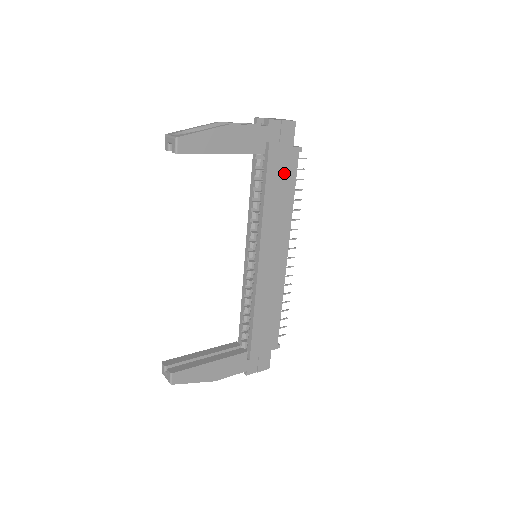
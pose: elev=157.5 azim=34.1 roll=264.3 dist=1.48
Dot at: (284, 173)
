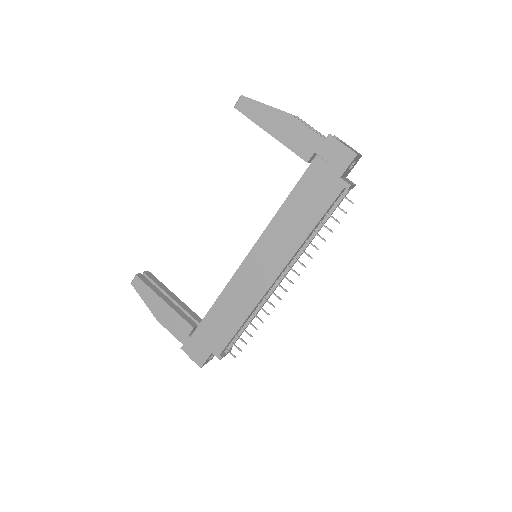
Dot at: (317, 195)
